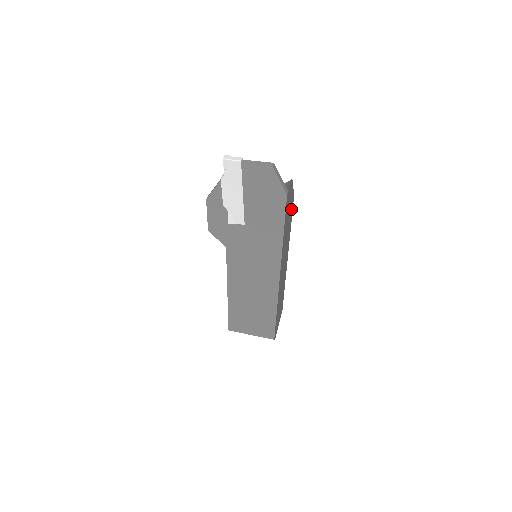
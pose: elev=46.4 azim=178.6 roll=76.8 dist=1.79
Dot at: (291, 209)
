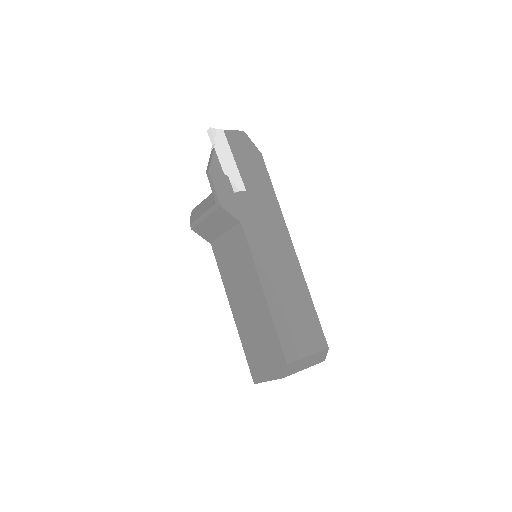
Dot at: occluded
